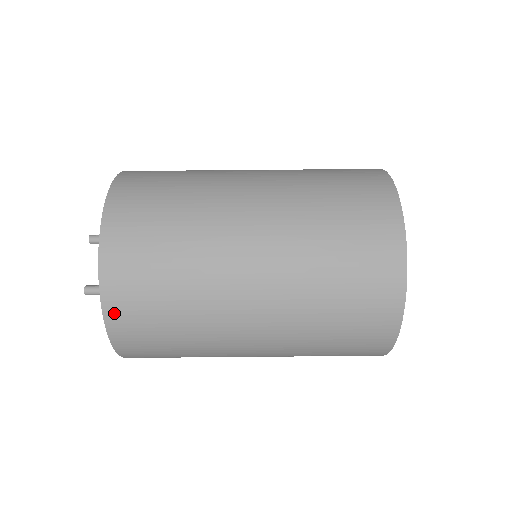
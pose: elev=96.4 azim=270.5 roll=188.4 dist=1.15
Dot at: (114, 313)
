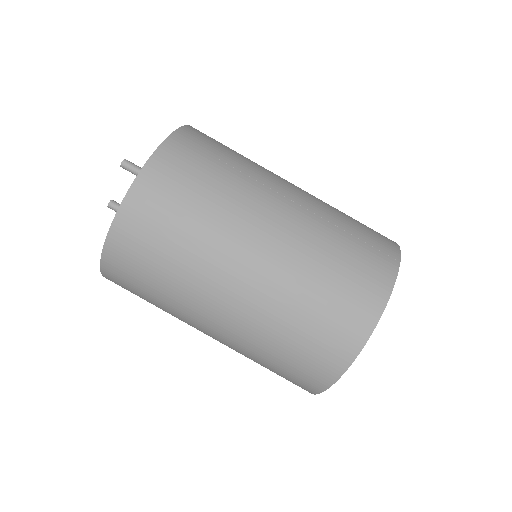
Dot at: (110, 279)
